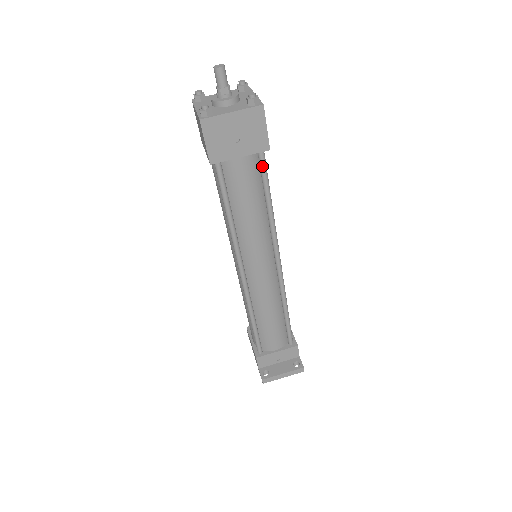
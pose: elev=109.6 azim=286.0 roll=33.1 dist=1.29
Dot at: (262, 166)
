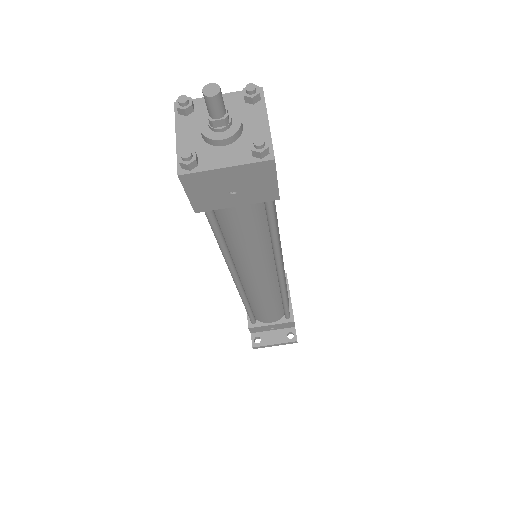
Dot at: (268, 208)
